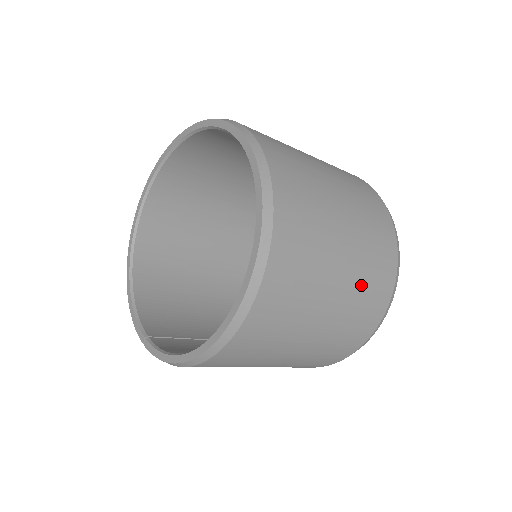
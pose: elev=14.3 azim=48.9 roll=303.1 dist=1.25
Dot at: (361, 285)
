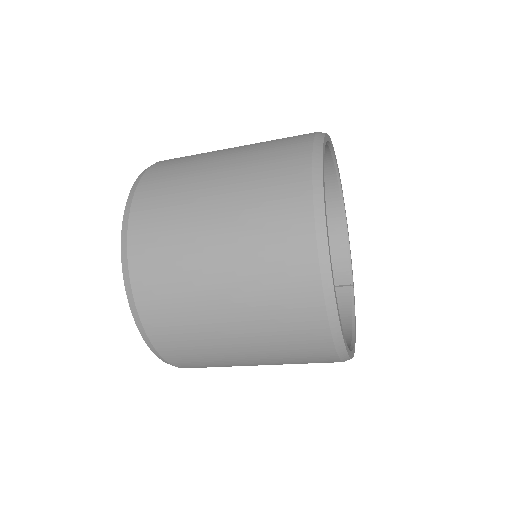
Dot at: (278, 352)
